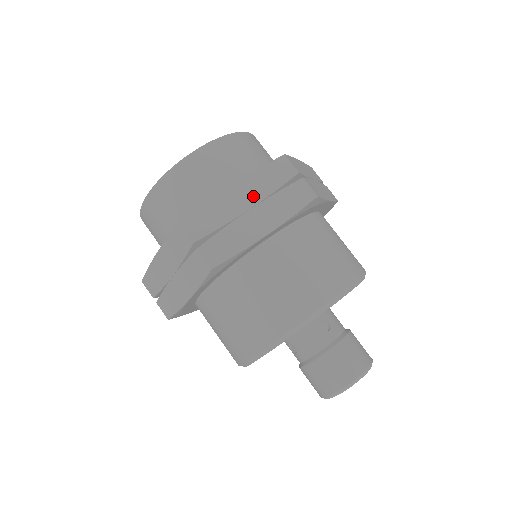
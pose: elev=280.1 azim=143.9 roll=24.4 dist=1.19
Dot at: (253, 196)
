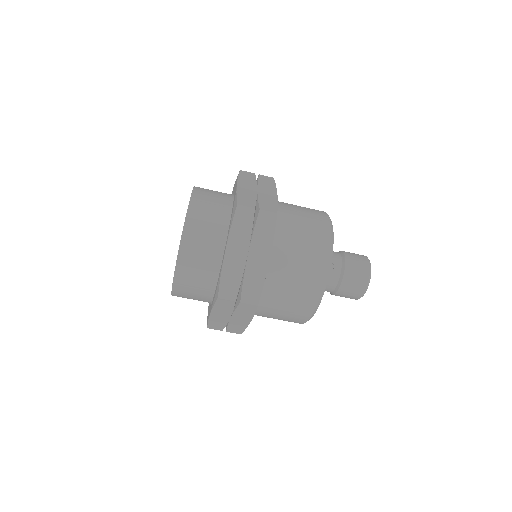
Dot at: (242, 246)
